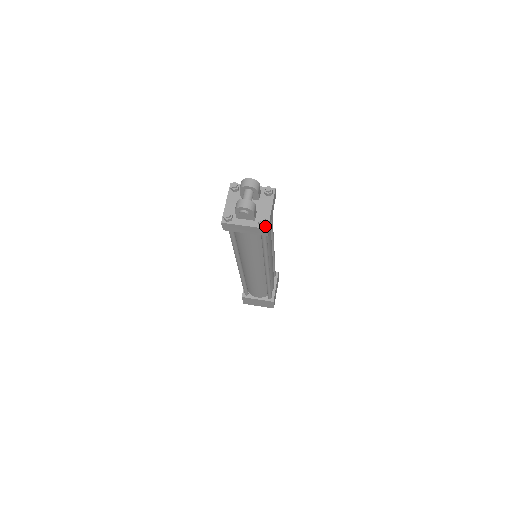
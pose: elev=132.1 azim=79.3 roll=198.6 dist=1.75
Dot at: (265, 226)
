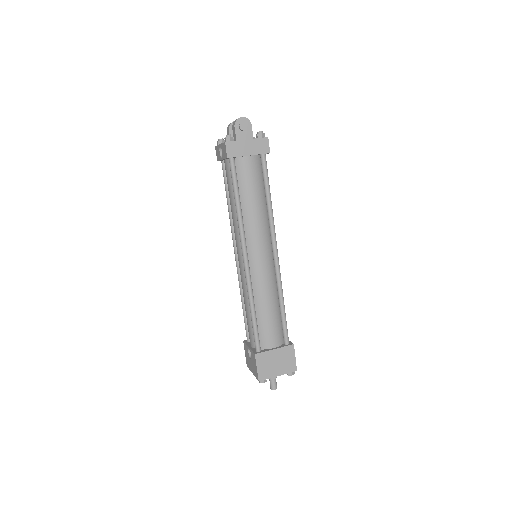
Dot at: (264, 137)
